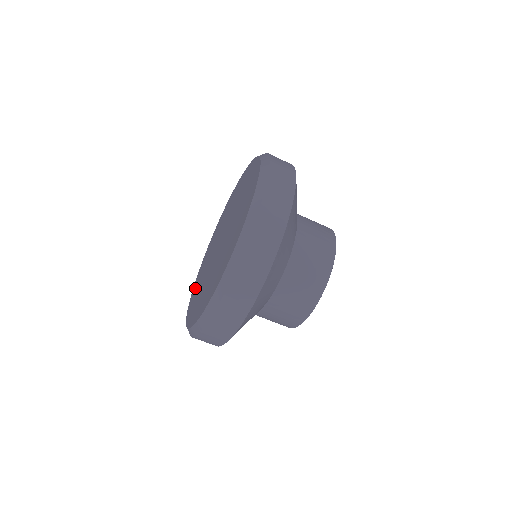
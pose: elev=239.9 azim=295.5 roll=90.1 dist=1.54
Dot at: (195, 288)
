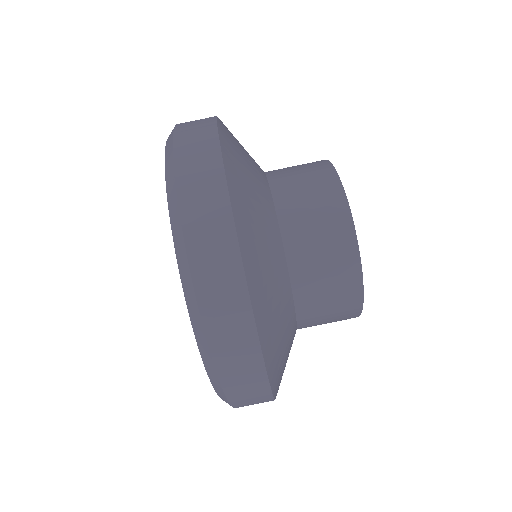
Dot at: occluded
